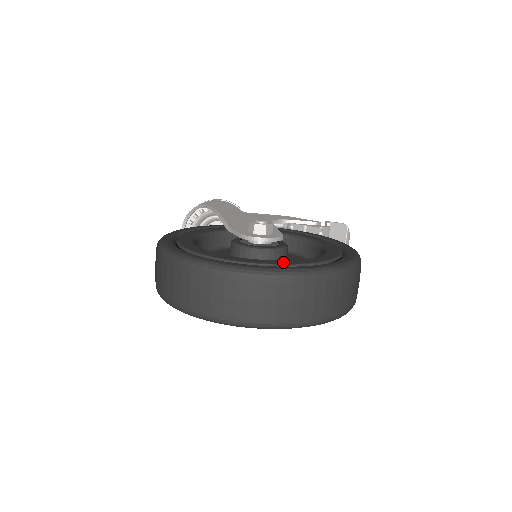
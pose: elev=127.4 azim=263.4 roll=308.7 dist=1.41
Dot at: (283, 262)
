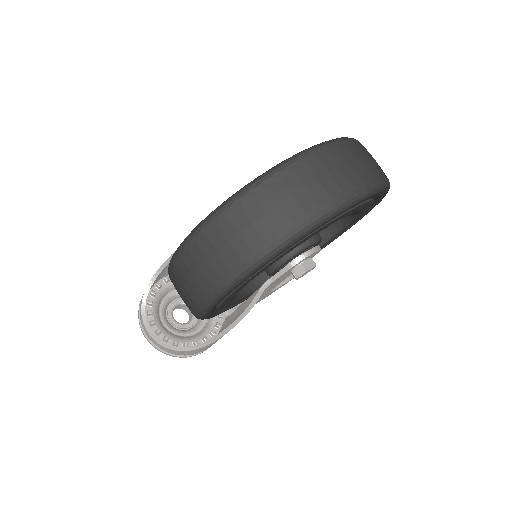
Dot at: occluded
